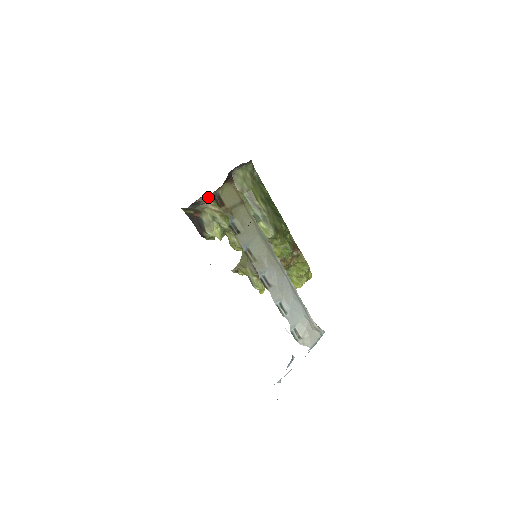
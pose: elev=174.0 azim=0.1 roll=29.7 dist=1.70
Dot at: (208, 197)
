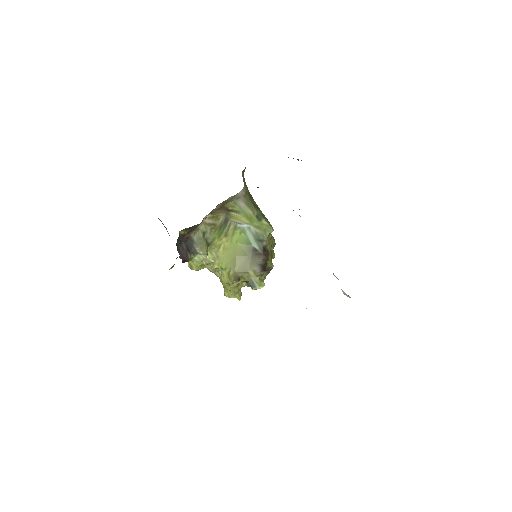
Dot at: (215, 208)
